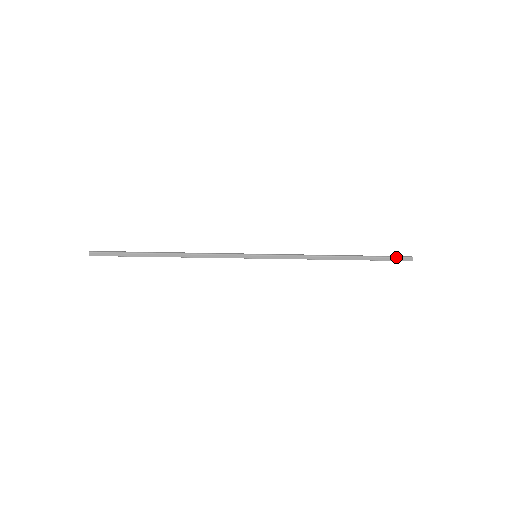
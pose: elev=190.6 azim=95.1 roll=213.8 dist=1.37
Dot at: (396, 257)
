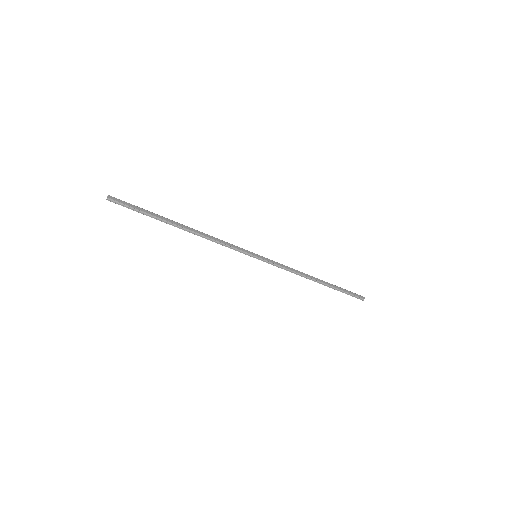
Dot at: (354, 293)
